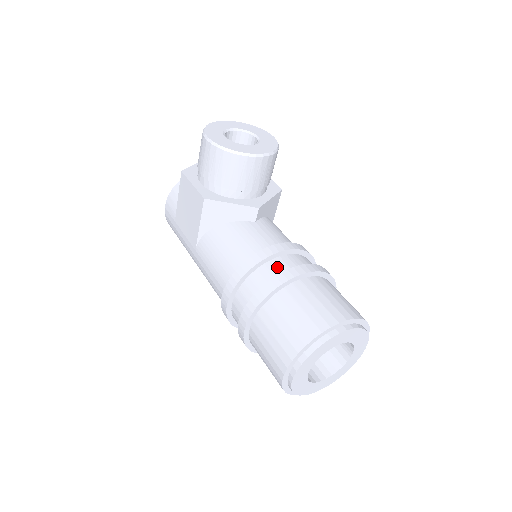
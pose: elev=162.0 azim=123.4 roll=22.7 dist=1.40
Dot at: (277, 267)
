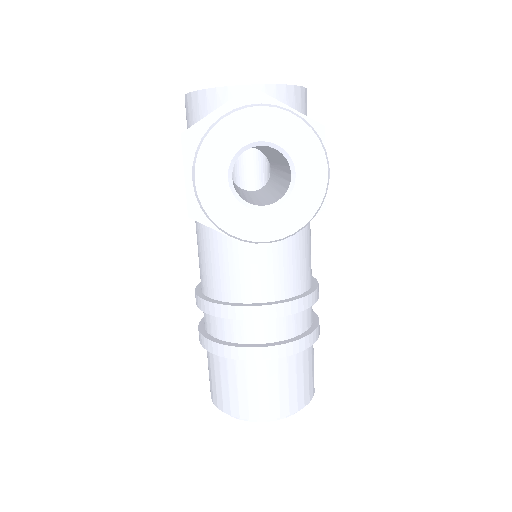
Dot at: (242, 330)
